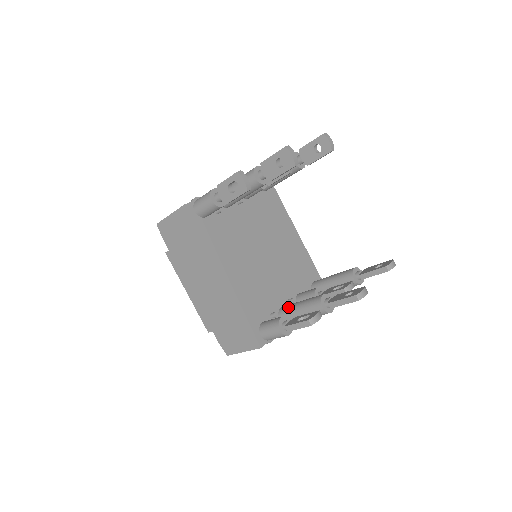
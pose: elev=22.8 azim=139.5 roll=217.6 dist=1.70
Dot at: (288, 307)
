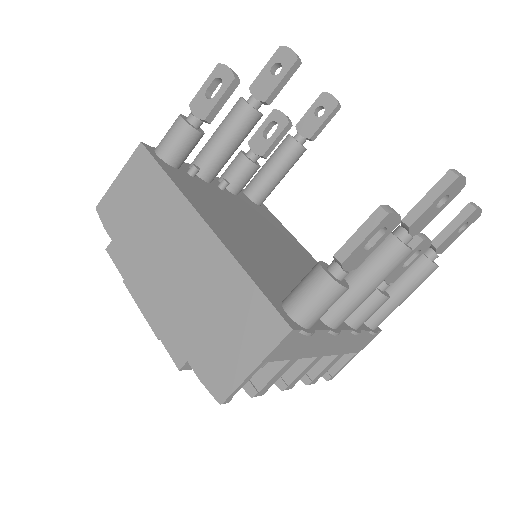
Dot at: occluded
